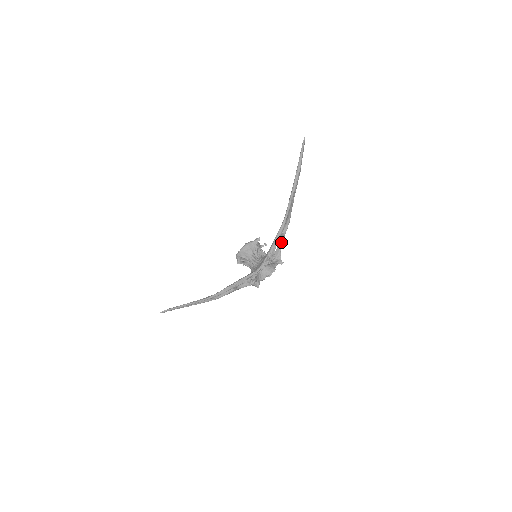
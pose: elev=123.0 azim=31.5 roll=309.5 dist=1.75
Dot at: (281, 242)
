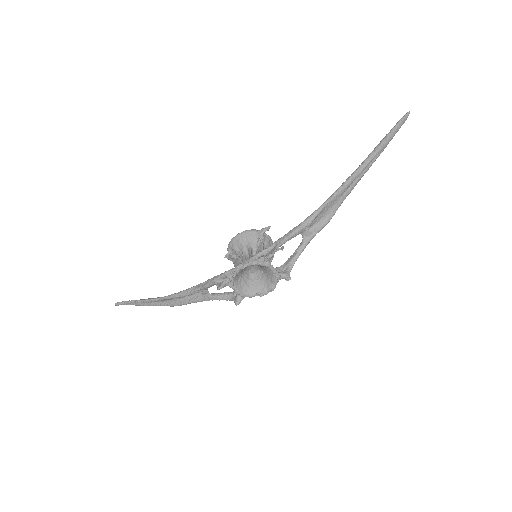
Dot at: (302, 245)
